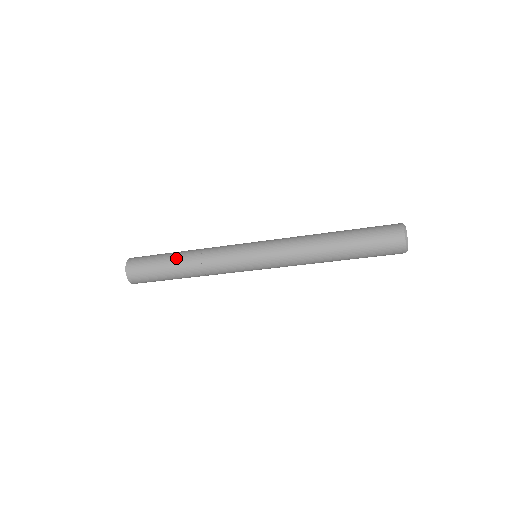
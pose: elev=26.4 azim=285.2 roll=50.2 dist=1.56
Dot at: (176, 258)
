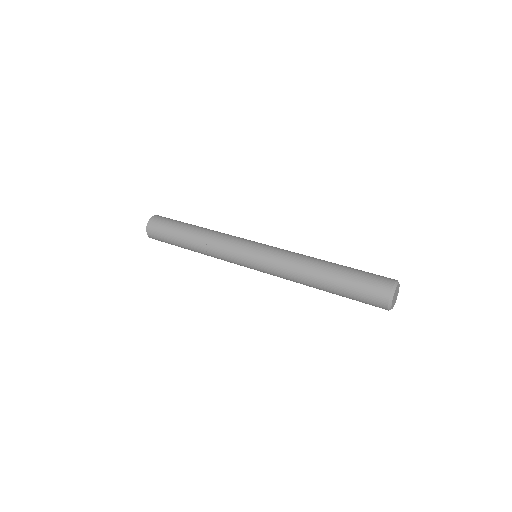
Dot at: (189, 230)
